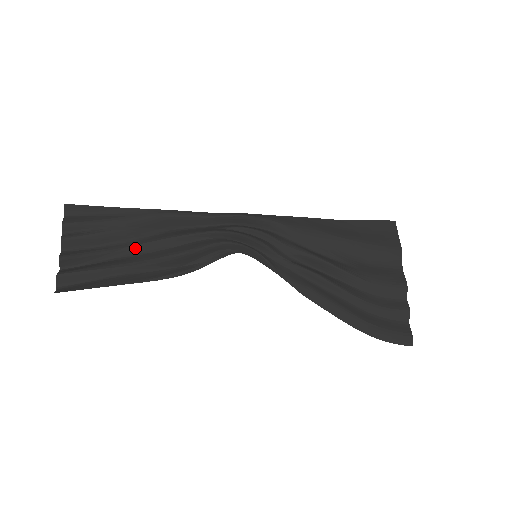
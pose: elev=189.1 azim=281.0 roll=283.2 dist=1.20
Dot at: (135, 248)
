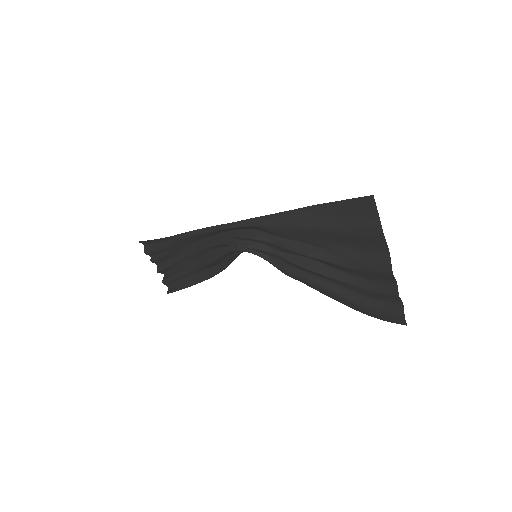
Dot at: (187, 258)
